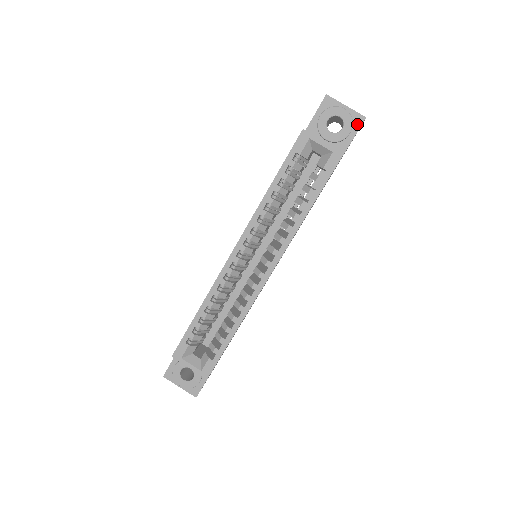
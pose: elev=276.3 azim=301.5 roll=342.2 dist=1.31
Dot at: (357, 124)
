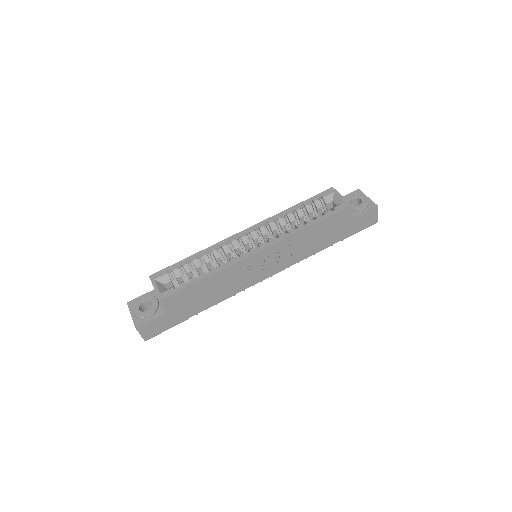
Dot at: (370, 207)
